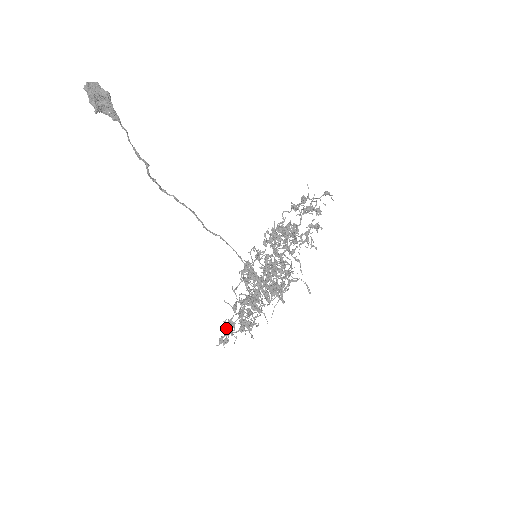
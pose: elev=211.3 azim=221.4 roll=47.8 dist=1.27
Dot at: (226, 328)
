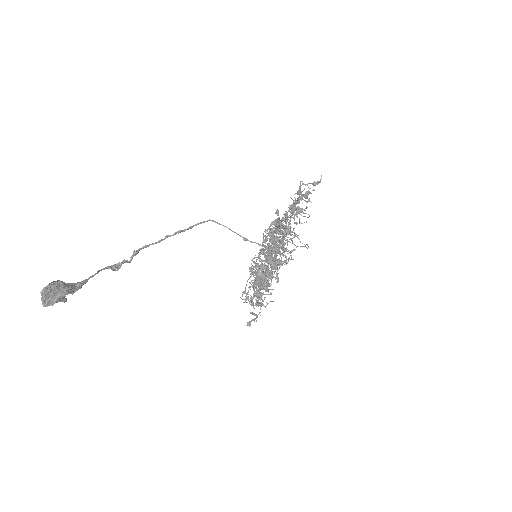
Dot at: occluded
